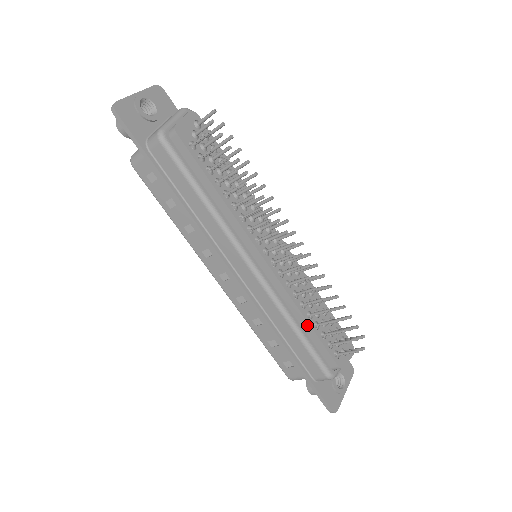
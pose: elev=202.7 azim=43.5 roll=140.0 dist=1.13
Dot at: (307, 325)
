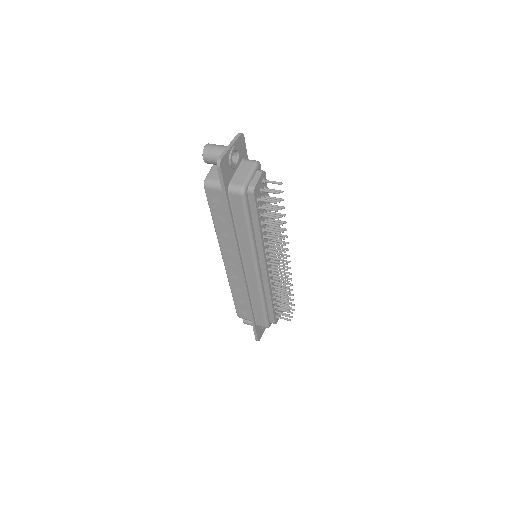
Dot at: (270, 302)
